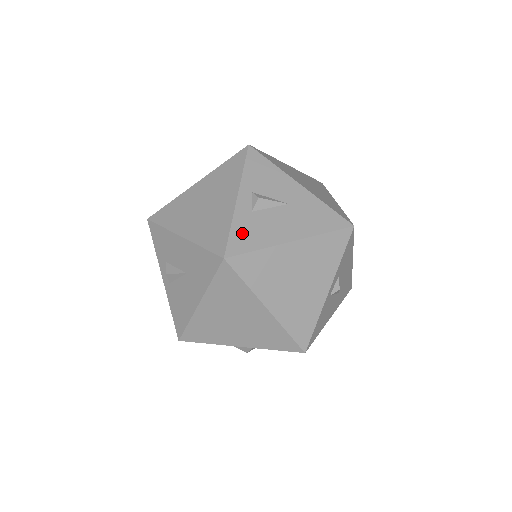
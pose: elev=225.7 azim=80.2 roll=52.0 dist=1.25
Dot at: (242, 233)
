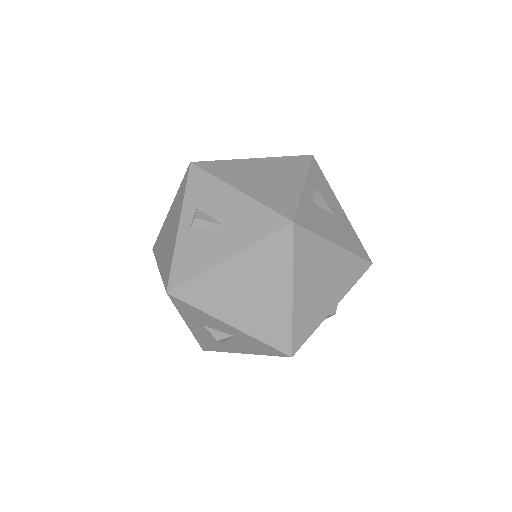
Dot at: (306, 213)
